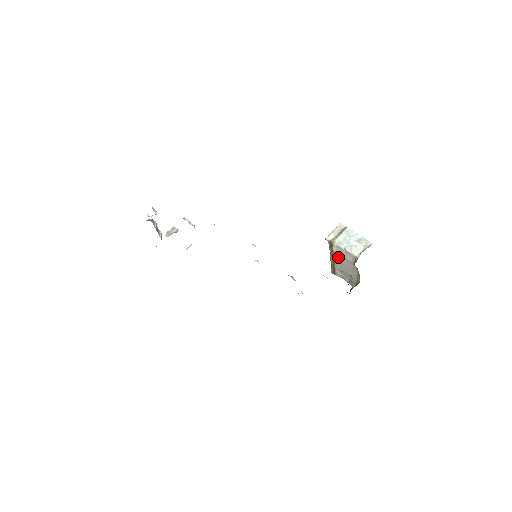
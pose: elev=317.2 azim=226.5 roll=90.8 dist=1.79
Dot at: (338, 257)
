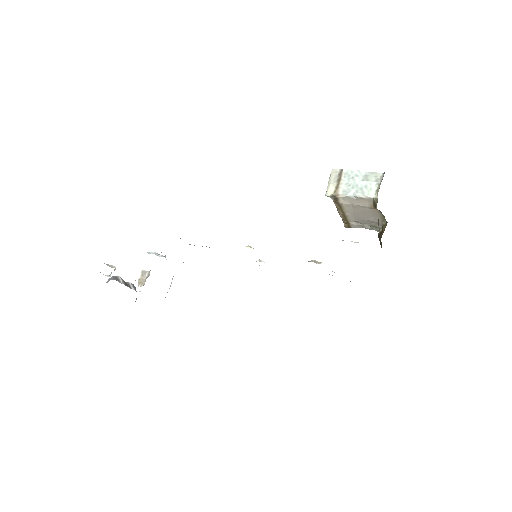
Dot at: (349, 208)
